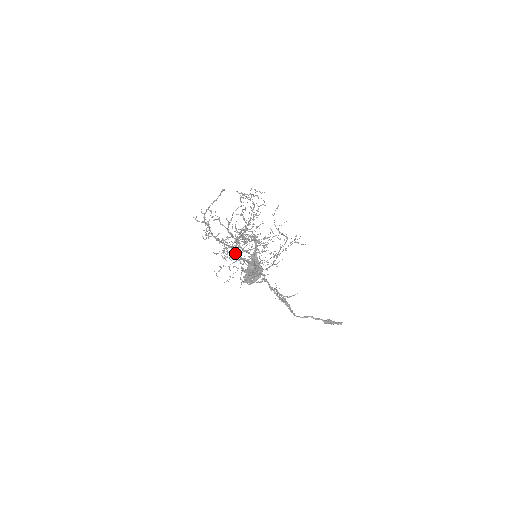
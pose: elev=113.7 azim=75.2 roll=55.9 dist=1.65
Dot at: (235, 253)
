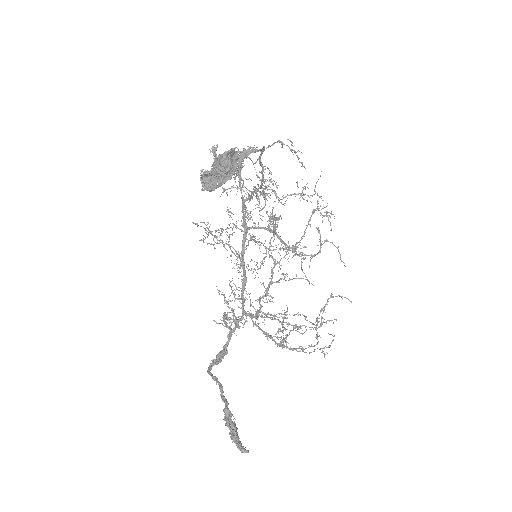
Dot at: occluded
